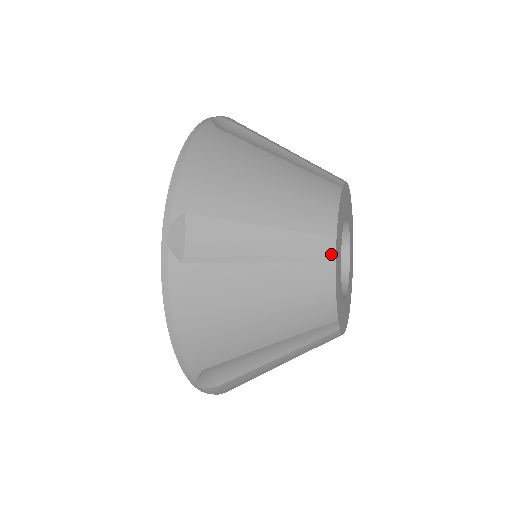
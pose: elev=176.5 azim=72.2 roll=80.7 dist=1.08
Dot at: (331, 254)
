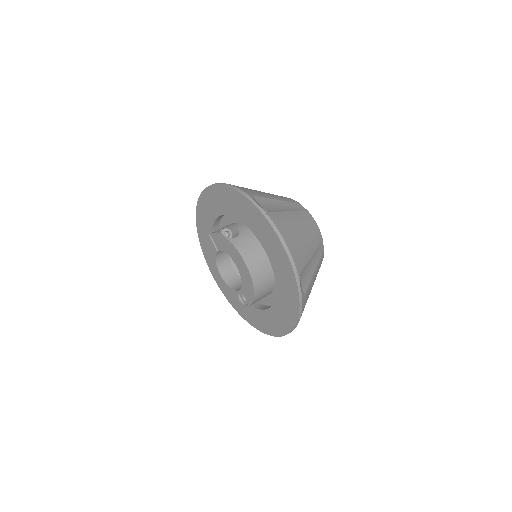
Dot at: occluded
